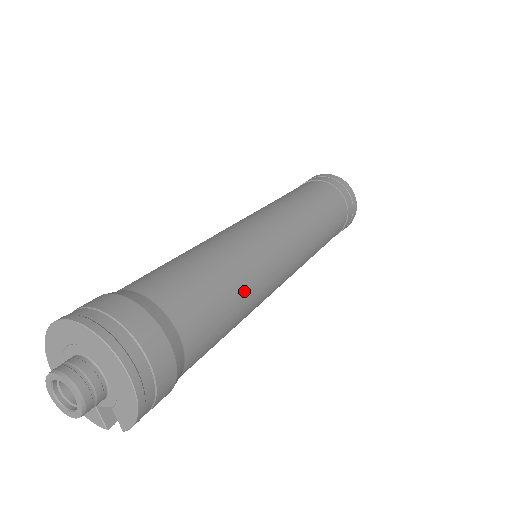
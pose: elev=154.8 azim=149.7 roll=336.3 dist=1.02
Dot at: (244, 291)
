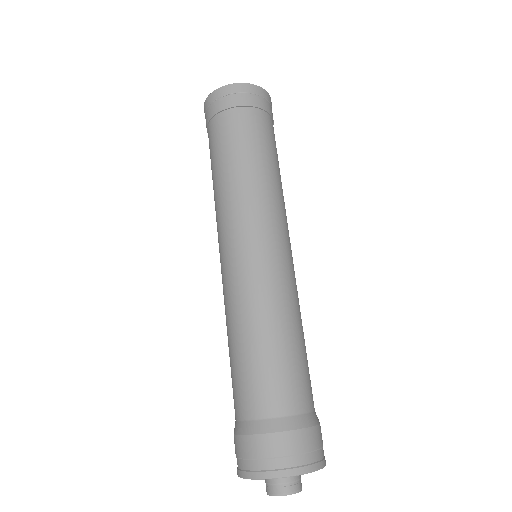
Dot at: (291, 326)
